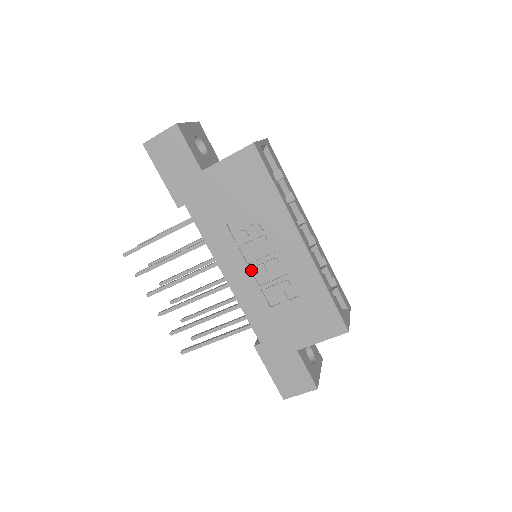
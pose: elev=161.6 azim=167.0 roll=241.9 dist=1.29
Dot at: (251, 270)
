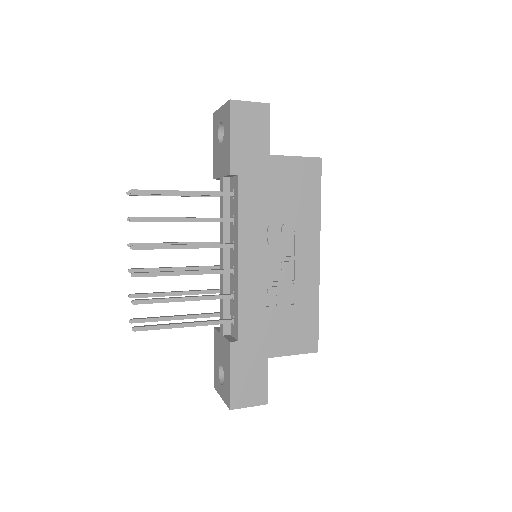
Dot at: (266, 264)
